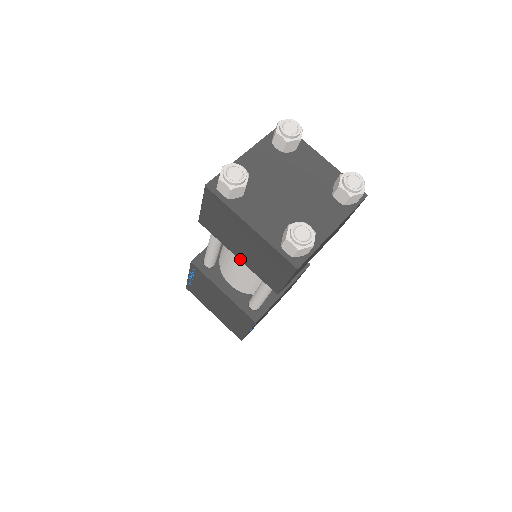
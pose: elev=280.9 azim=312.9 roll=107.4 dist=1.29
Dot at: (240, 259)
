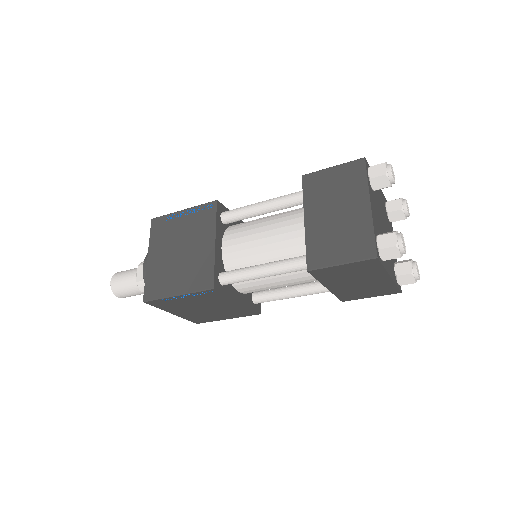
Dot at: (306, 223)
